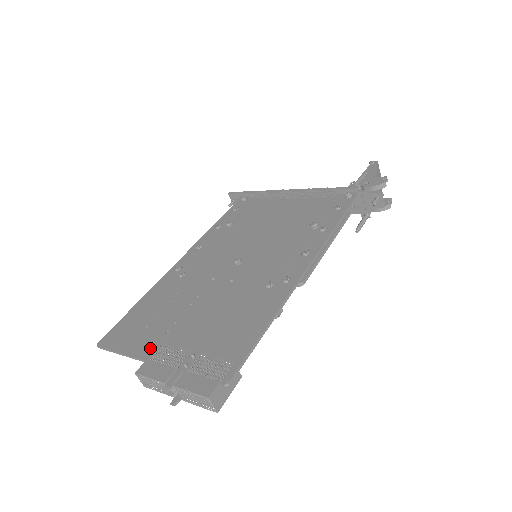
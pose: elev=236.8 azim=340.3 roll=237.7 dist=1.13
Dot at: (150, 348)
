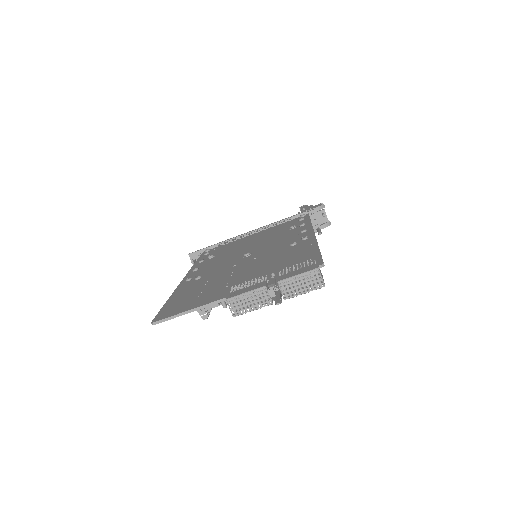
Dot at: (221, 295)
